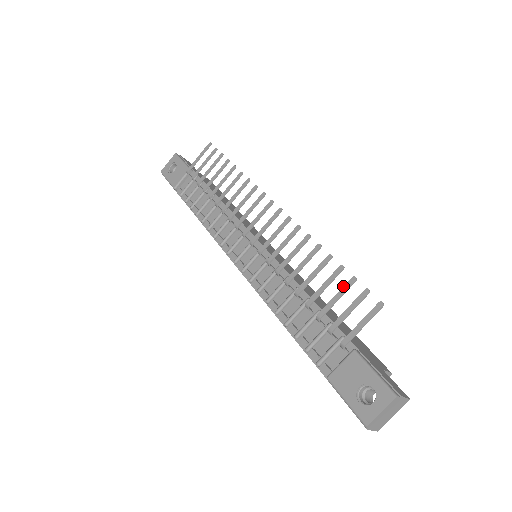
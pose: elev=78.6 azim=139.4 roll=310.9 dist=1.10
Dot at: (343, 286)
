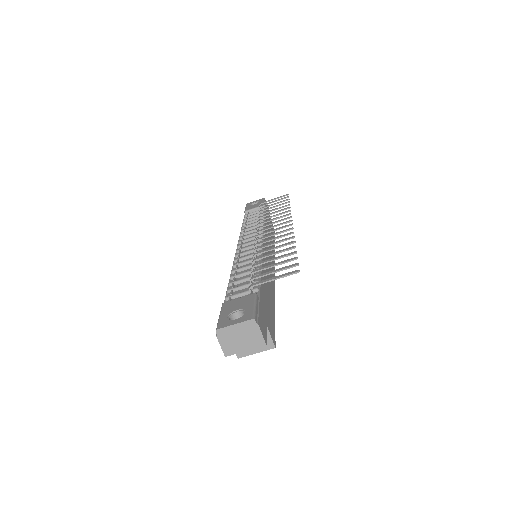
Dot at: (285, 260)
